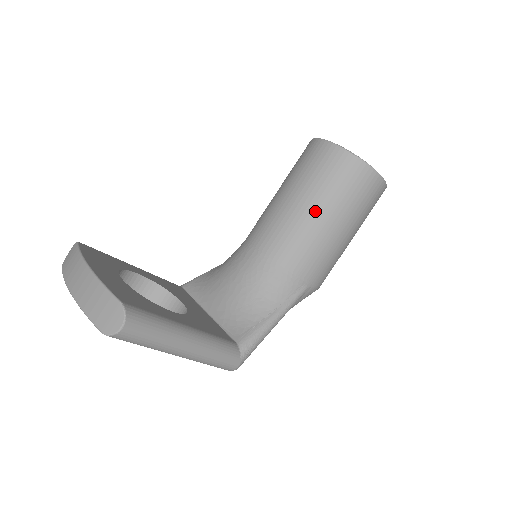
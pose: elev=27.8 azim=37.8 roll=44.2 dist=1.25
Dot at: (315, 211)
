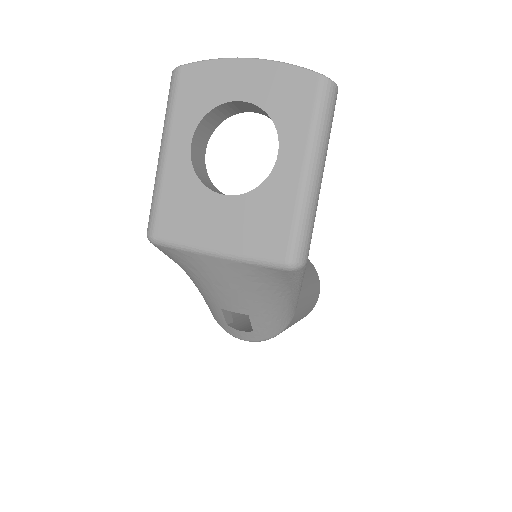
Dot at: occluded
